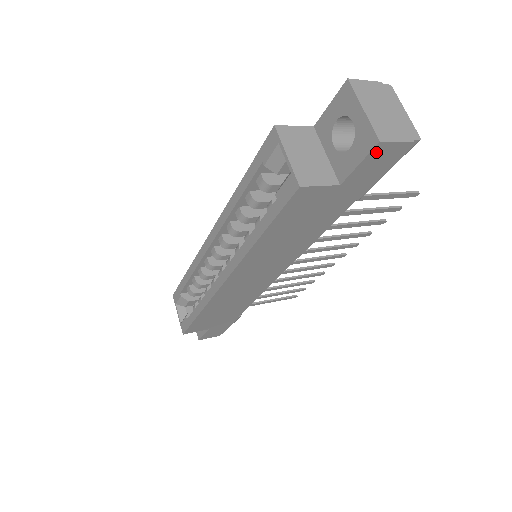
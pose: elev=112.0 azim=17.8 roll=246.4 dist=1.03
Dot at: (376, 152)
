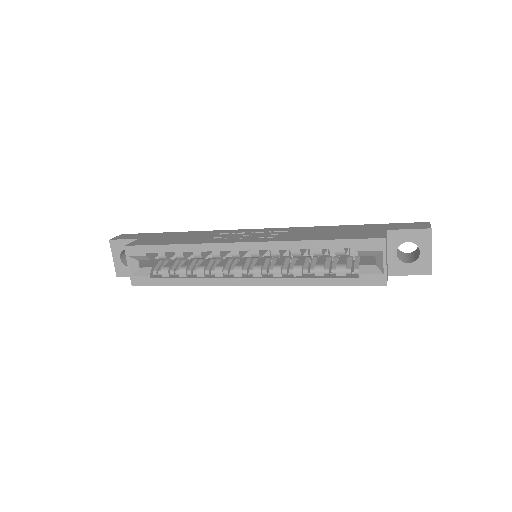
Dot at: (421, 274)
